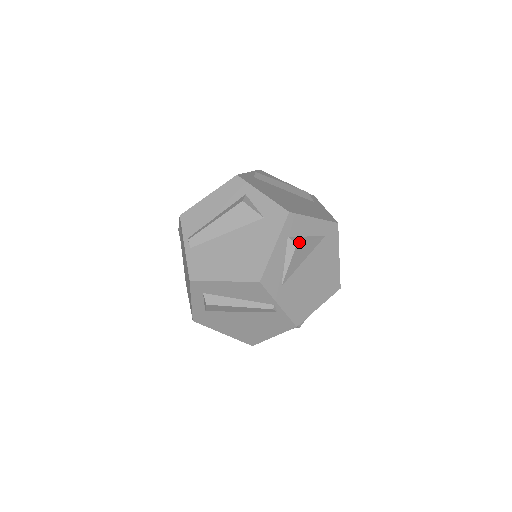
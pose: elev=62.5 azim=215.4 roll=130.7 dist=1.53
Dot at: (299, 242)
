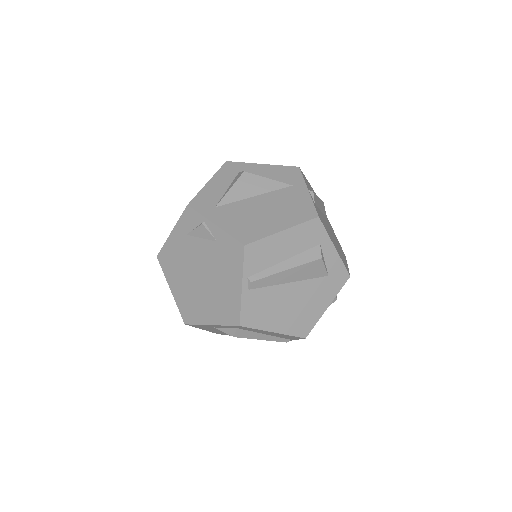
Dot at: occluded
